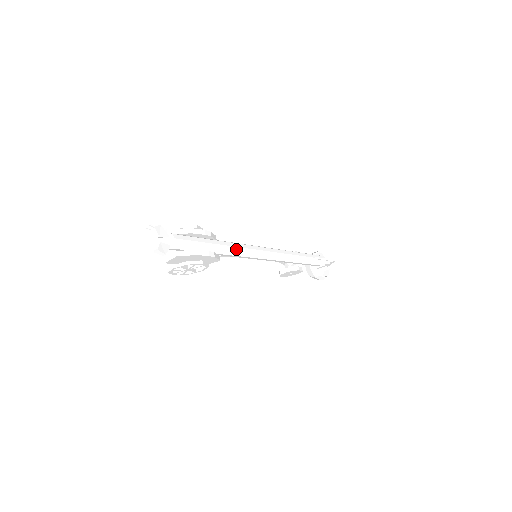
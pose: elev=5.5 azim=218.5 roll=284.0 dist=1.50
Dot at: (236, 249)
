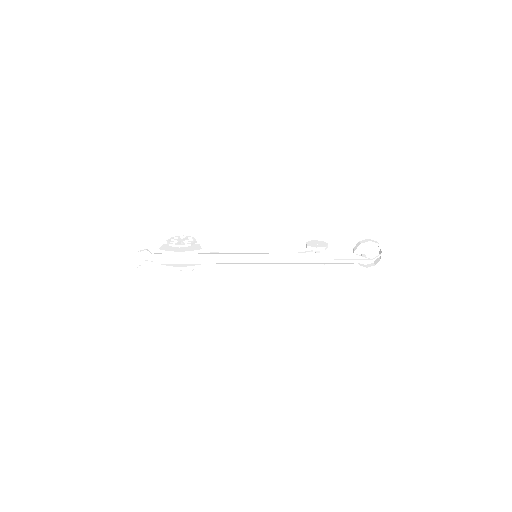
Dot at: (216, 262)
